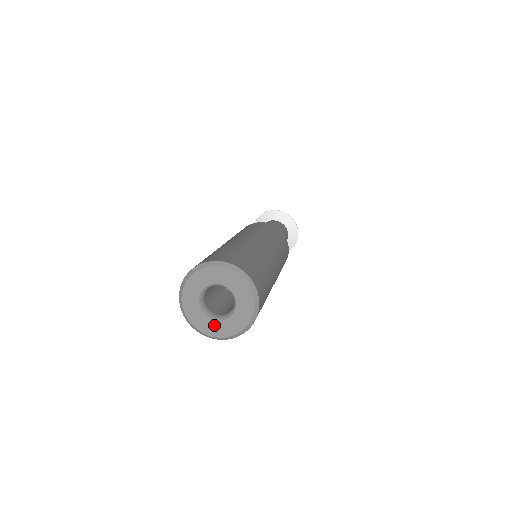
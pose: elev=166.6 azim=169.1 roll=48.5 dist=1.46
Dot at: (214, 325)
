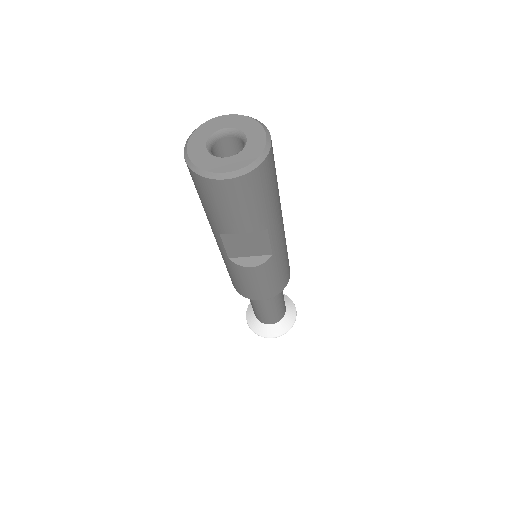
Dot at: (243, 155)
